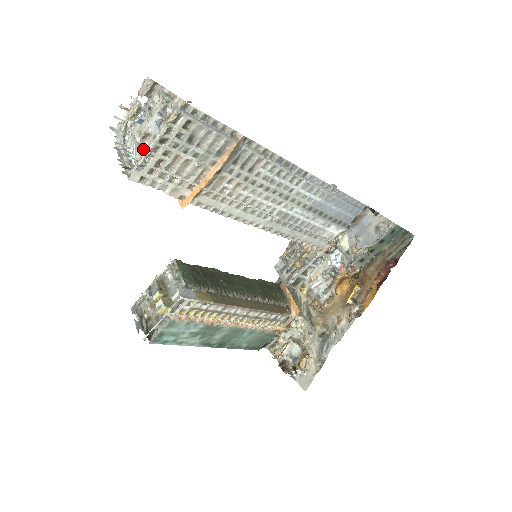
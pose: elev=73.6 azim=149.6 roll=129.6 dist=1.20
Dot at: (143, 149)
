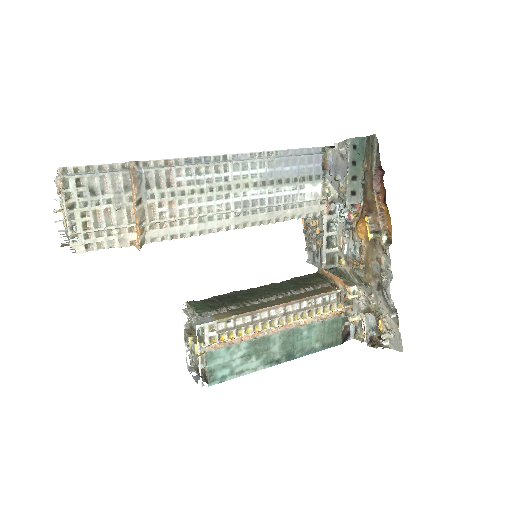
Dot at: (66, 223)
